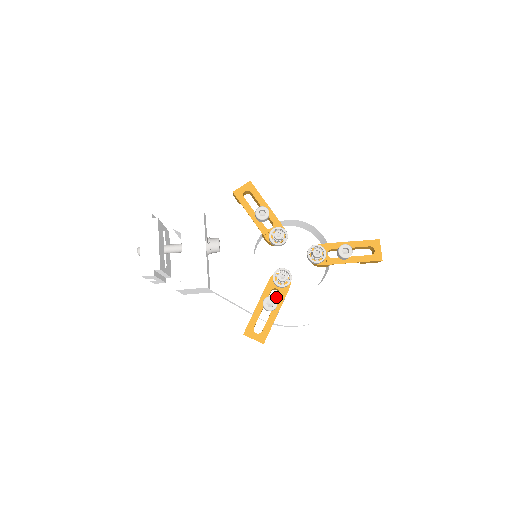
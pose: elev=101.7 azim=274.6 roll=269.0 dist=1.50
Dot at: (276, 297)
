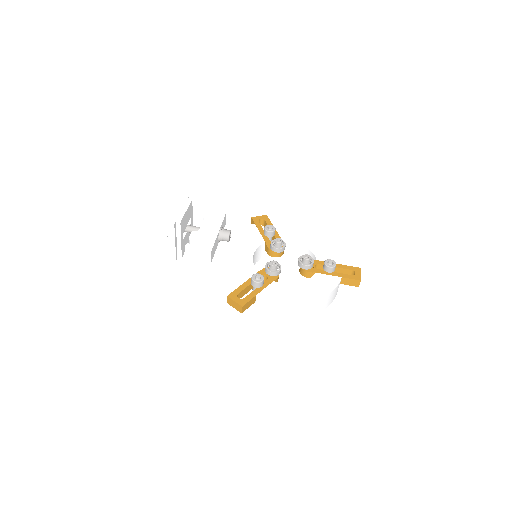
Dot at: occluded
